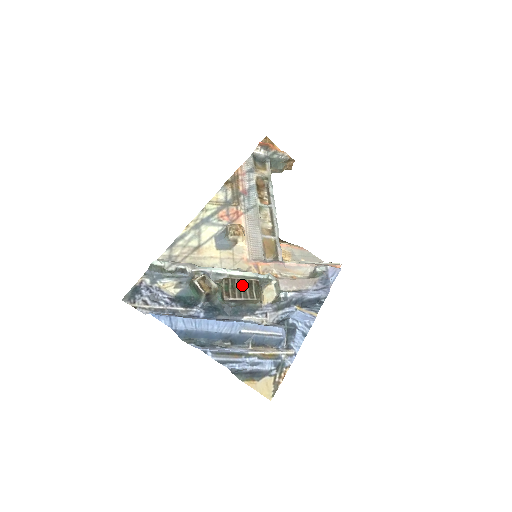
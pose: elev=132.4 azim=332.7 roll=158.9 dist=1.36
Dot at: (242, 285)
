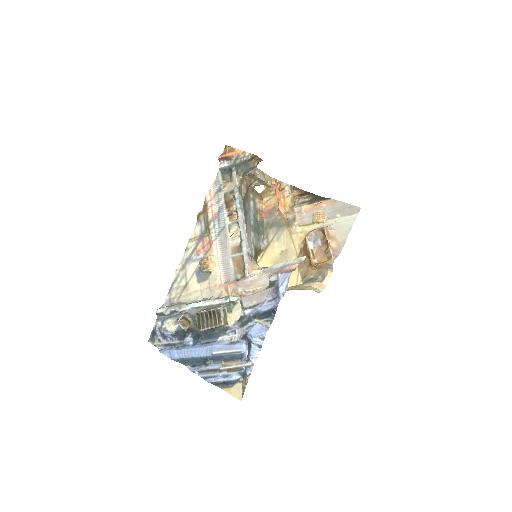
Dot at: (208, 316)
